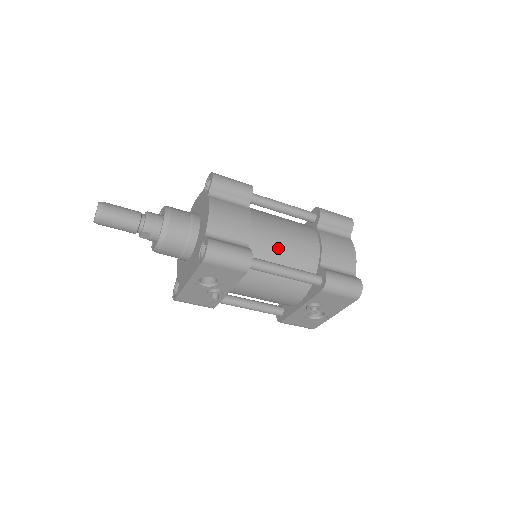
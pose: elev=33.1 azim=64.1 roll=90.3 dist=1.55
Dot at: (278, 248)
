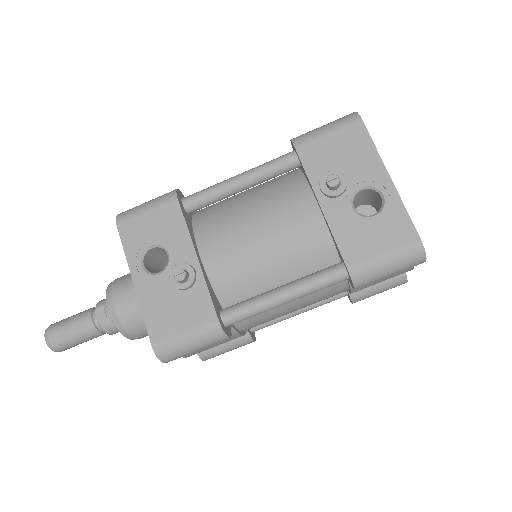
Dot at: occluded
